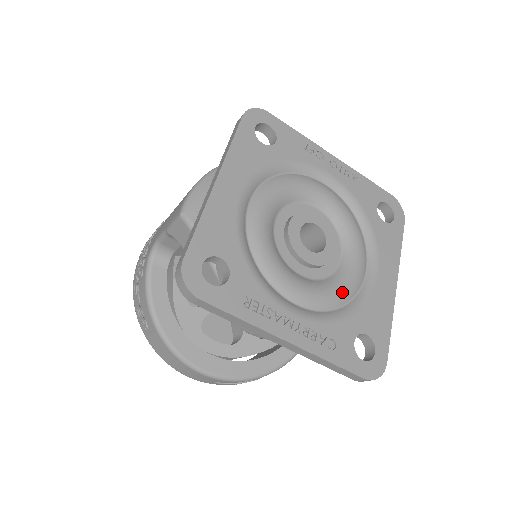
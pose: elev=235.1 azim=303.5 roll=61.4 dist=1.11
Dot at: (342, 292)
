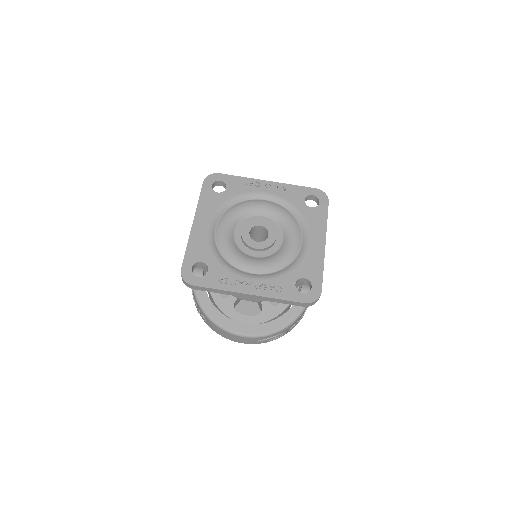
Dot at: (284, 259)
